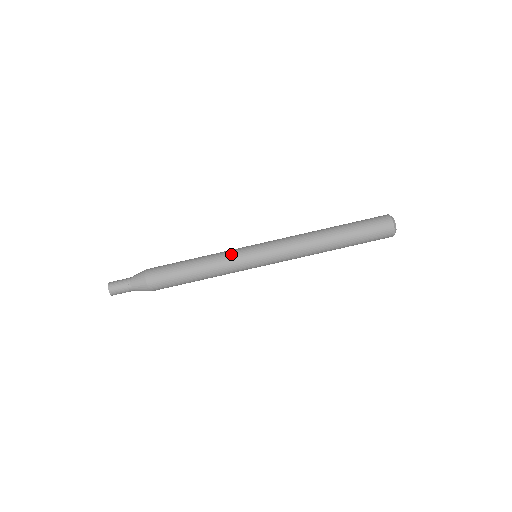
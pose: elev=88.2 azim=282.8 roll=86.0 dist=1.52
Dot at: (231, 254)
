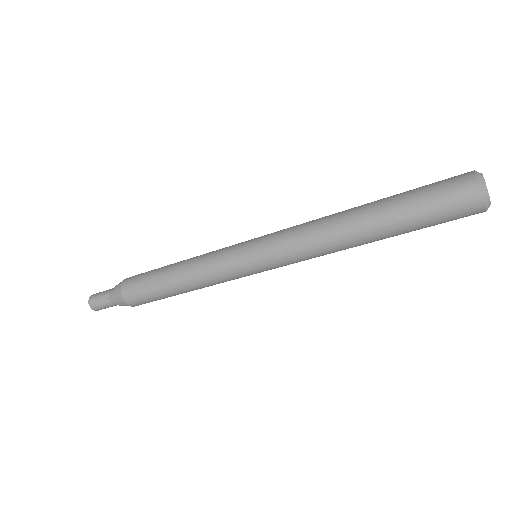
Dot at: (226, 280)
